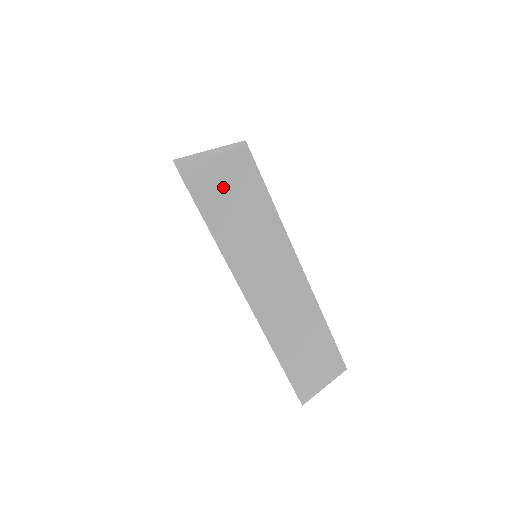
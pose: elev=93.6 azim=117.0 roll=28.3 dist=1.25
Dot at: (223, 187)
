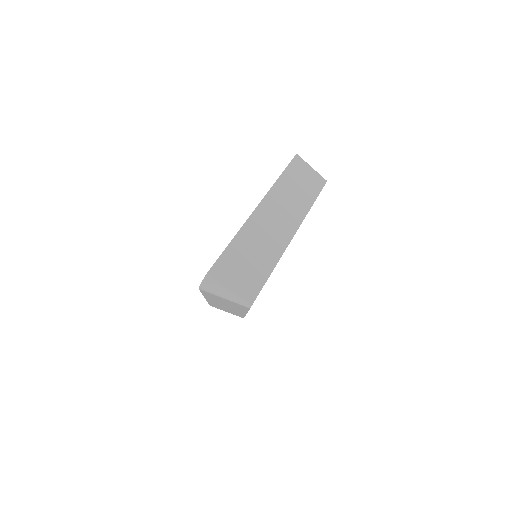
Dot at: (222, 299)
